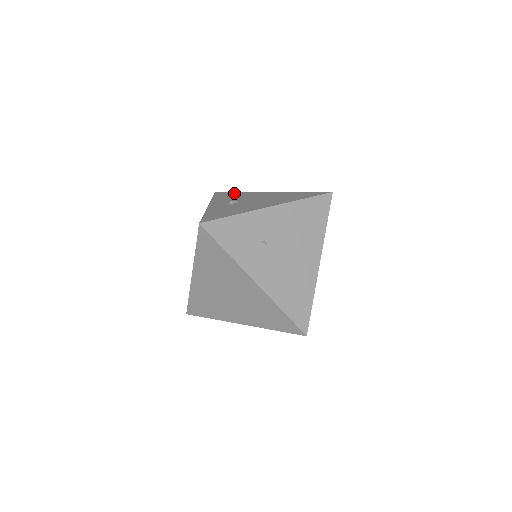
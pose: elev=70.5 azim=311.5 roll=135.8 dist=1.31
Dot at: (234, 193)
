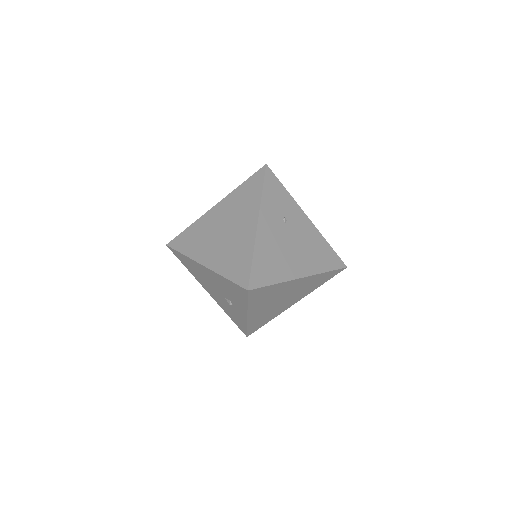
Dot at: occluded
